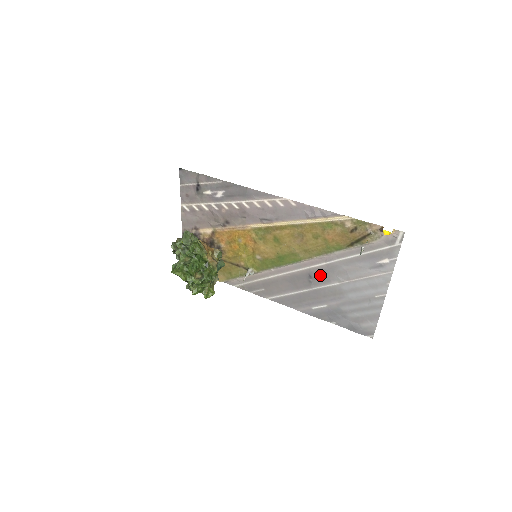
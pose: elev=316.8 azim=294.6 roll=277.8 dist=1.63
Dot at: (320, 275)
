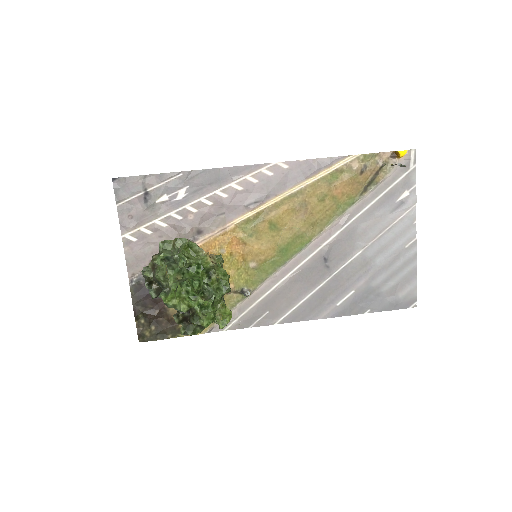
Dot at: (337, 251)
